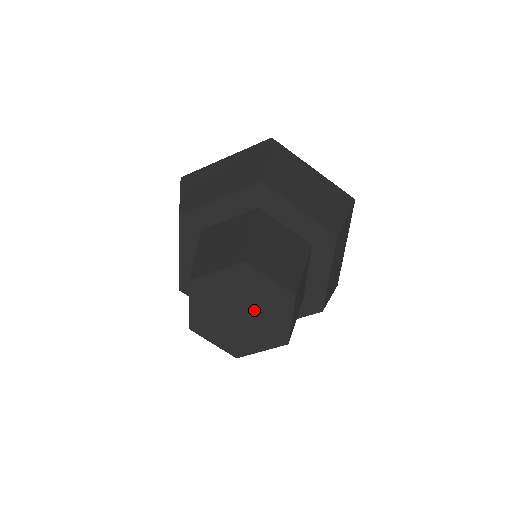
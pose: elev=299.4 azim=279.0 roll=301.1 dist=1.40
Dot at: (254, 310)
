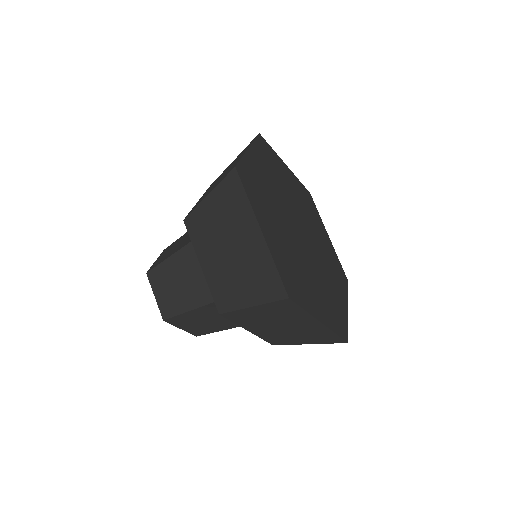
Dot at: occluded
